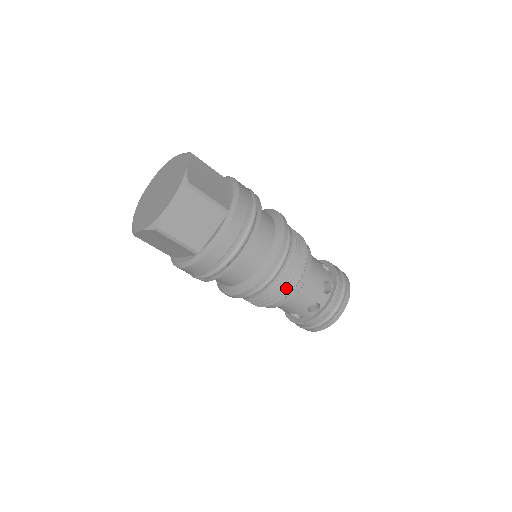
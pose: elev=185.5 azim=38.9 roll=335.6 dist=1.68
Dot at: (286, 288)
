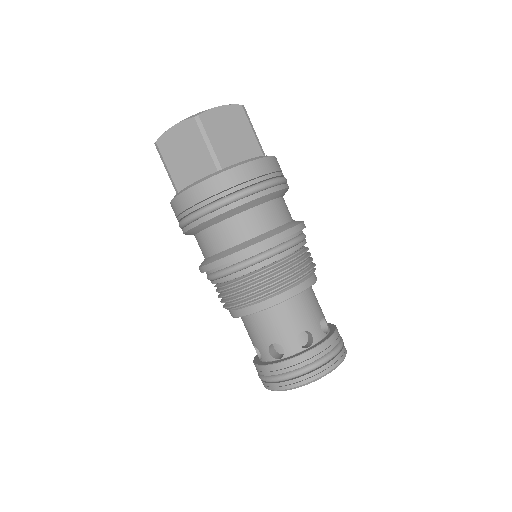
Dot at: (289, 274)
